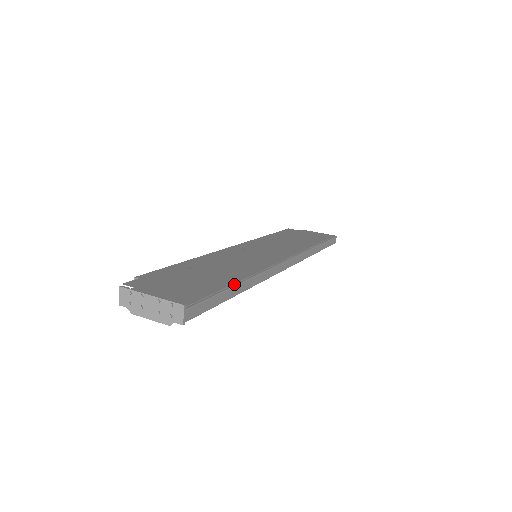
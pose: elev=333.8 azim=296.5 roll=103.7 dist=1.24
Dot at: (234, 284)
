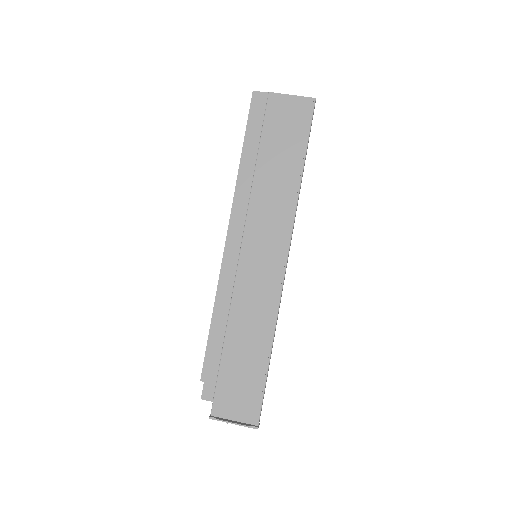
Dot at: (268, 360)
